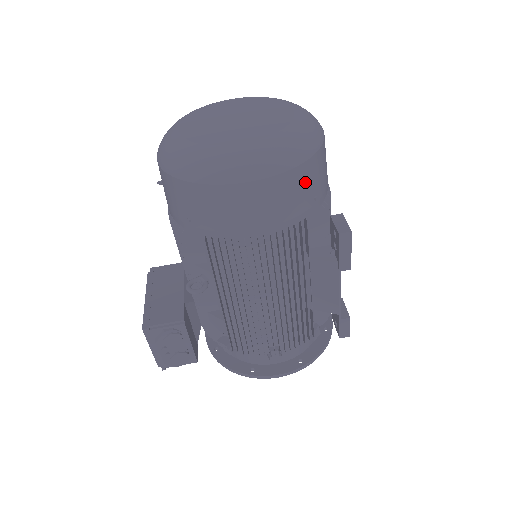
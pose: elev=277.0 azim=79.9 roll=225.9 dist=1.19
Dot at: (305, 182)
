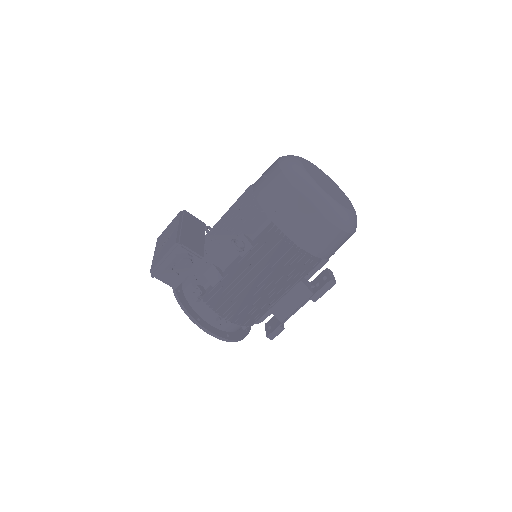
Dot at: (340, 242)
